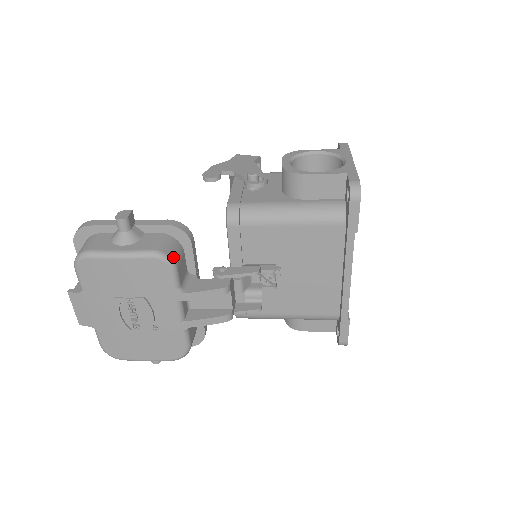
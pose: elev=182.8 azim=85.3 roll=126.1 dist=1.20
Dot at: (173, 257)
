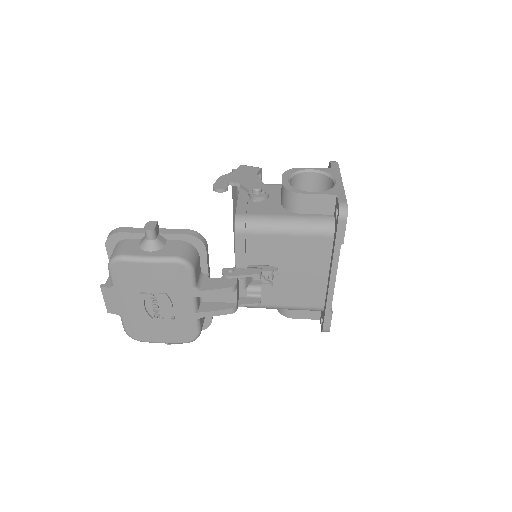
Dot at: (192, 262)
